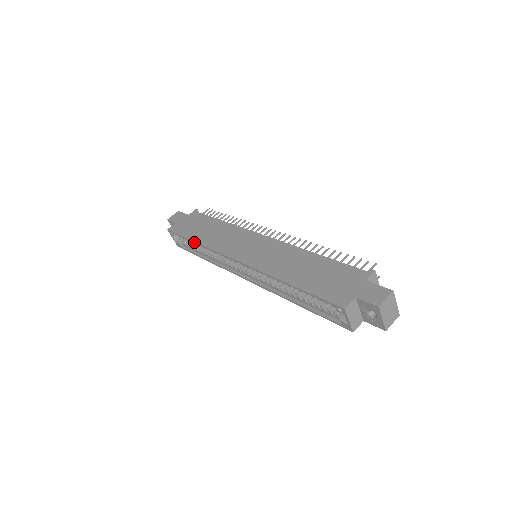
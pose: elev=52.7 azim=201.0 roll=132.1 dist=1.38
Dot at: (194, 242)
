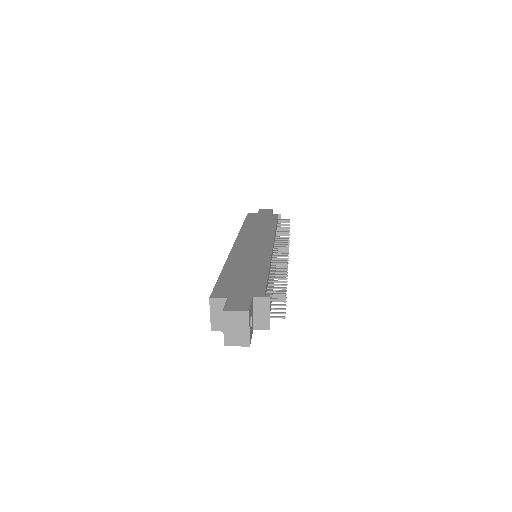
Dot at: (243, 225)
